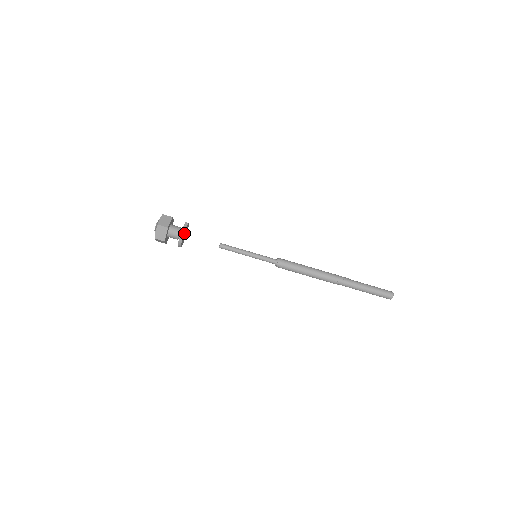
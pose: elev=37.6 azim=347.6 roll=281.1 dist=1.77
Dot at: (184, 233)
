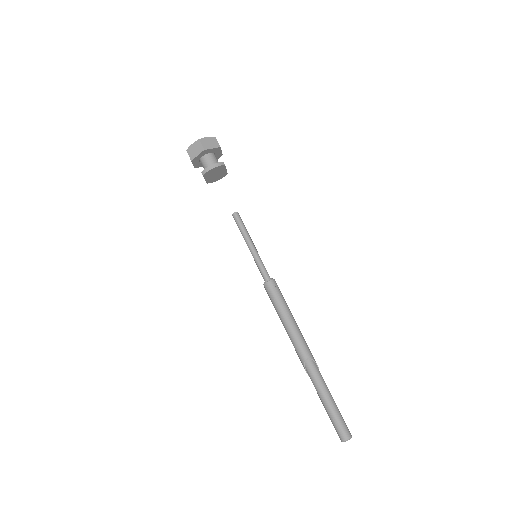
Dot at: (223, 169)
